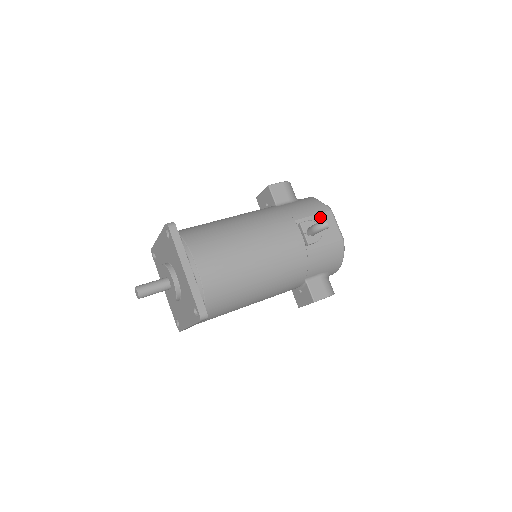
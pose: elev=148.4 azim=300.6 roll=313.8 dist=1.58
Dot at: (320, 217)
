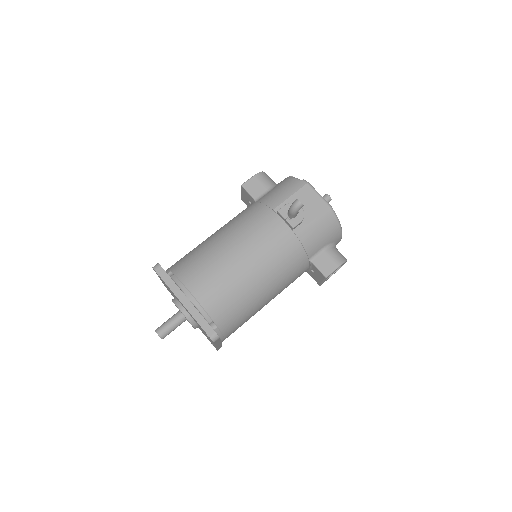
Dot at: (298, 195)
